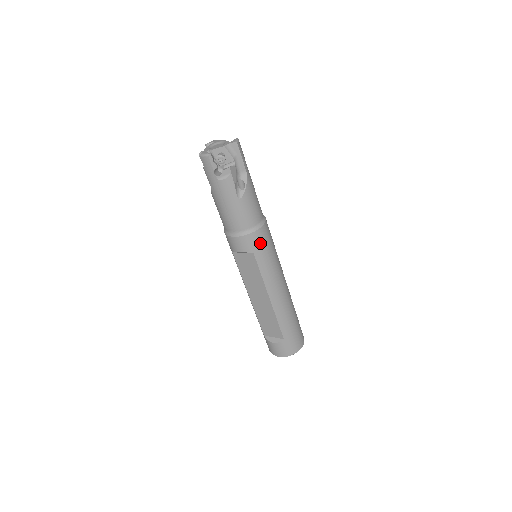
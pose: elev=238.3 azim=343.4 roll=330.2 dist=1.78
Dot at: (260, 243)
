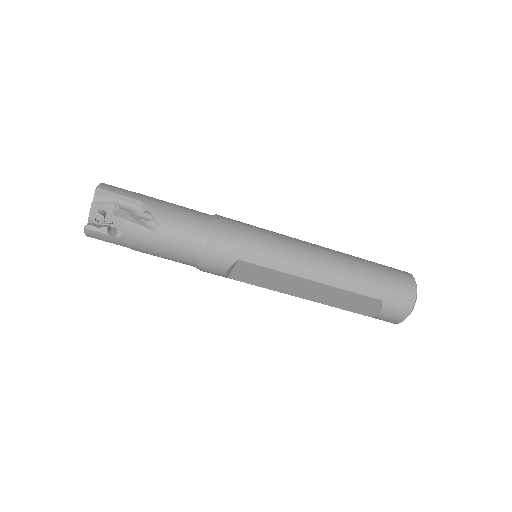
Dot at: (231, 244)
